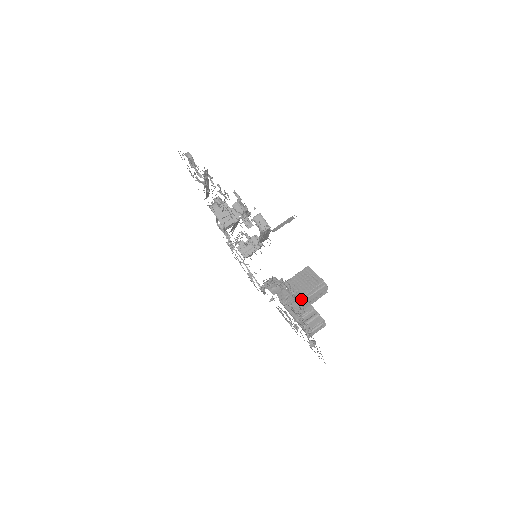
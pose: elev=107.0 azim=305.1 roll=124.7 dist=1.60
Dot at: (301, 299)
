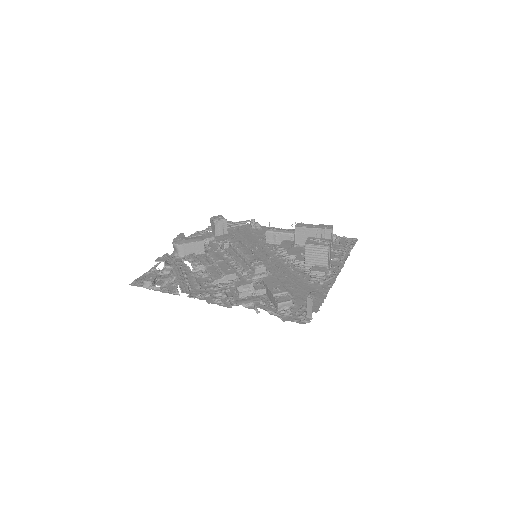
Dot at: (328, 268)
